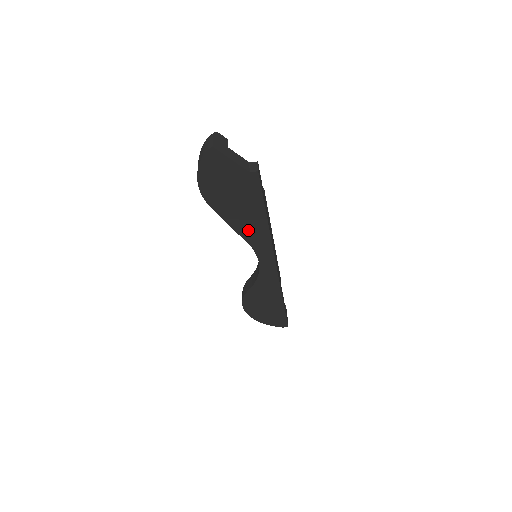
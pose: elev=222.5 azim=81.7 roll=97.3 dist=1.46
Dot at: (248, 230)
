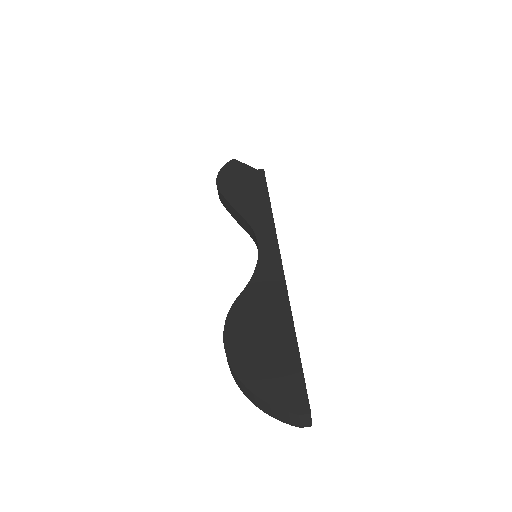
Dot at: (250, 211)
